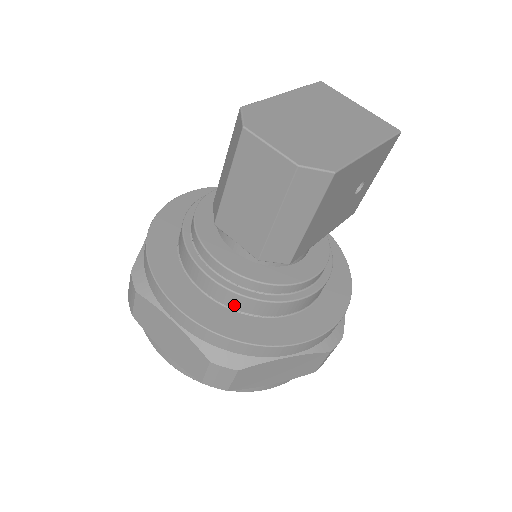
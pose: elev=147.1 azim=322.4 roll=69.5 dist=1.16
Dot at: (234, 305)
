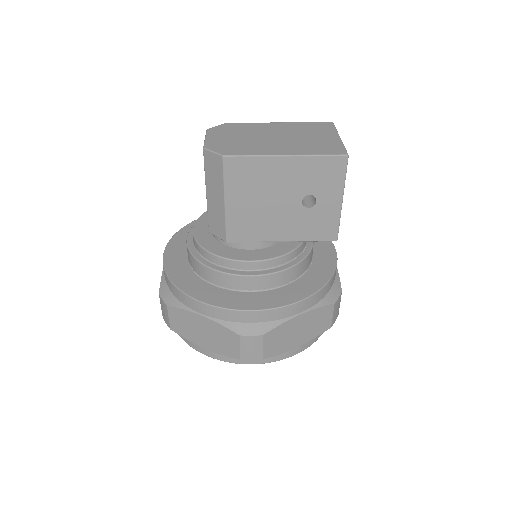
Dot at: (191, 263)
